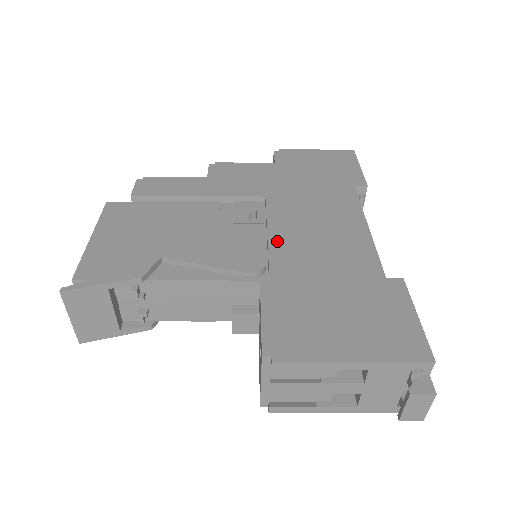
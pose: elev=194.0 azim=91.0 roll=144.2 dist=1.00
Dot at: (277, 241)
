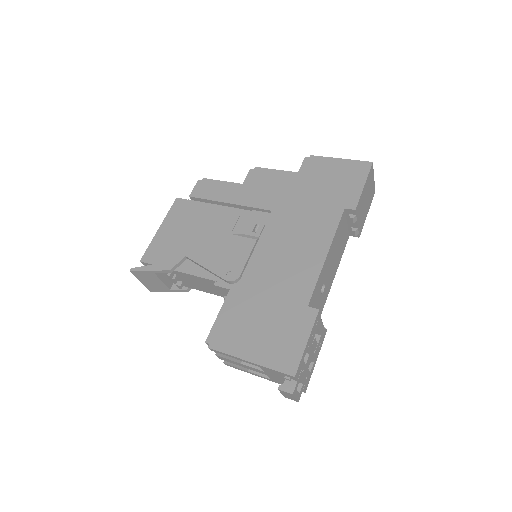
Dot at: (257, 257)
